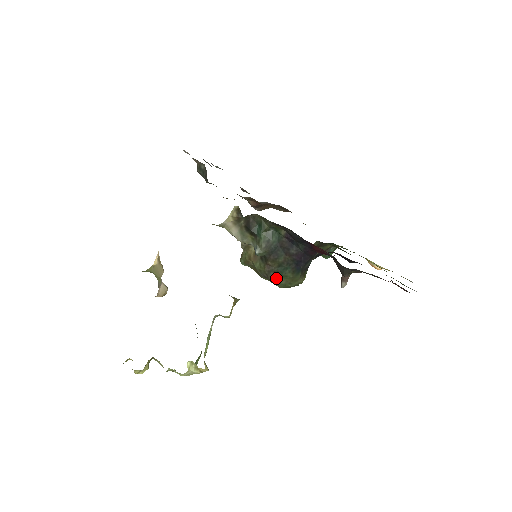
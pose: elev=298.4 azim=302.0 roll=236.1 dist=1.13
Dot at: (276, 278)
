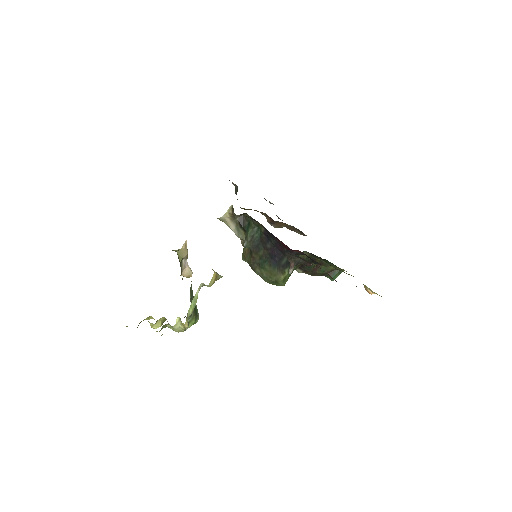
Dot at: (259, 270)
